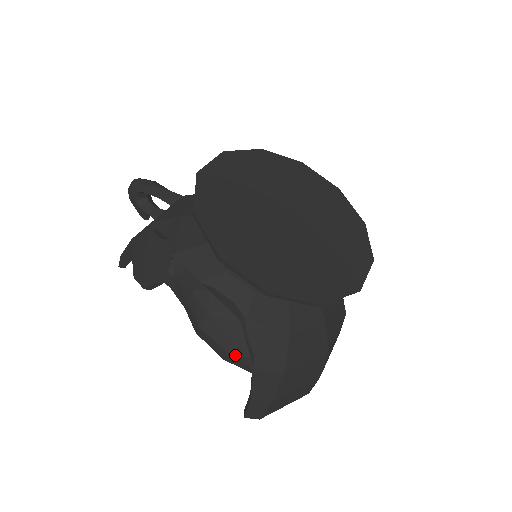
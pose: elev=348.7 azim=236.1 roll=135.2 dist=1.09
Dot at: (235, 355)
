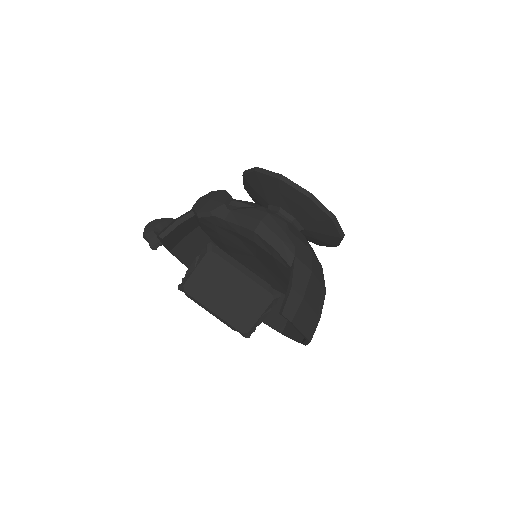
Dot at: (285, 242)
